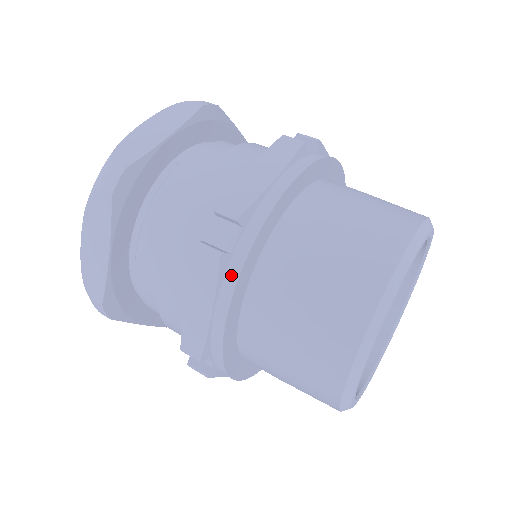
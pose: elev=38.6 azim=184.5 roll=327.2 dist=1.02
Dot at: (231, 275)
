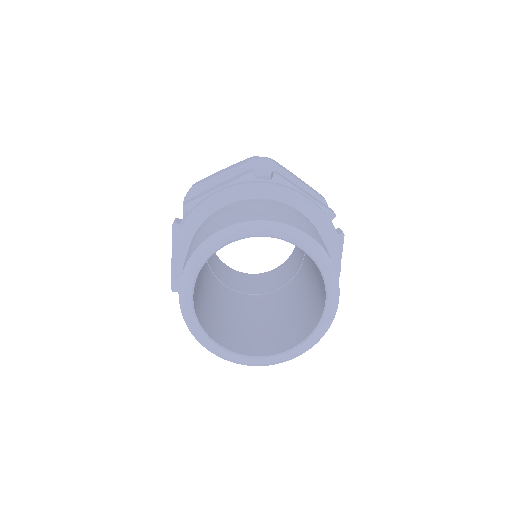
Dot at: (244, 183)
